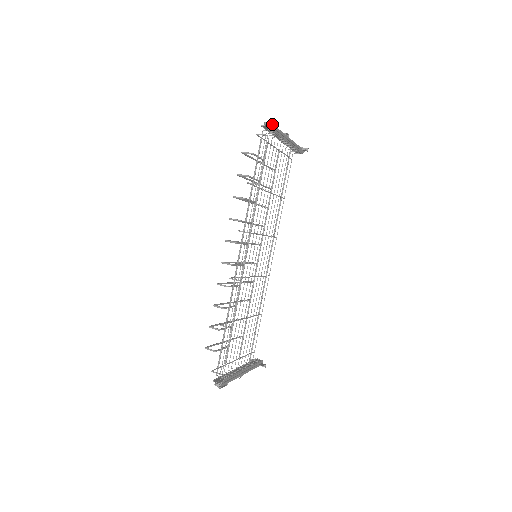
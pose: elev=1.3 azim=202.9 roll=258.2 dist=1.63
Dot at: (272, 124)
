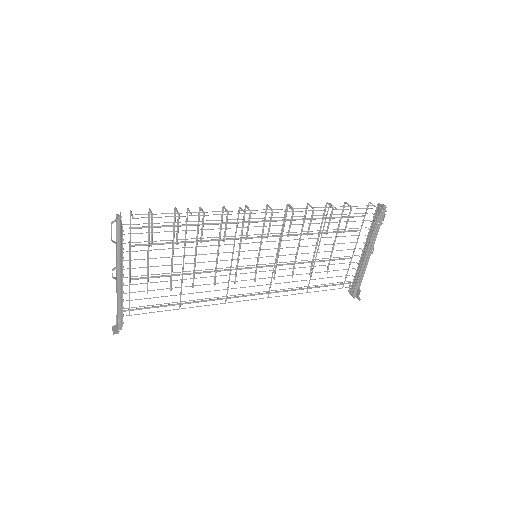
Dot at: (385, 210)
